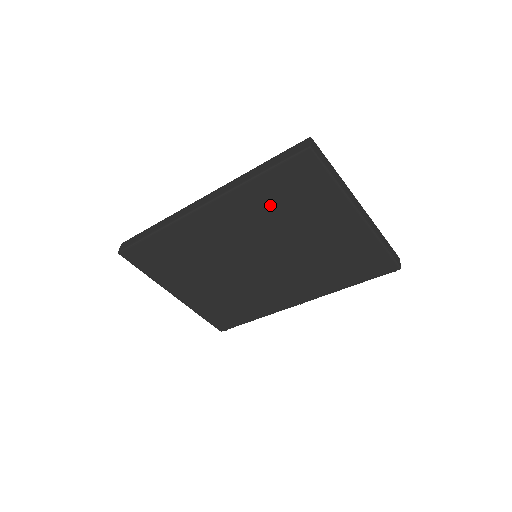
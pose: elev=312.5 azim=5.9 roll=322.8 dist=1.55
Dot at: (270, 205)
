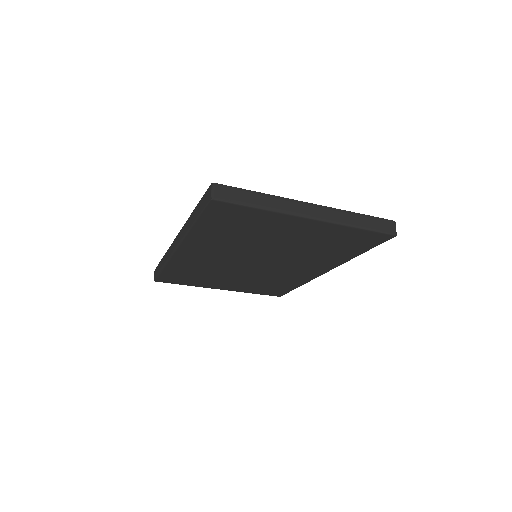
Dot at: (225, 236)
